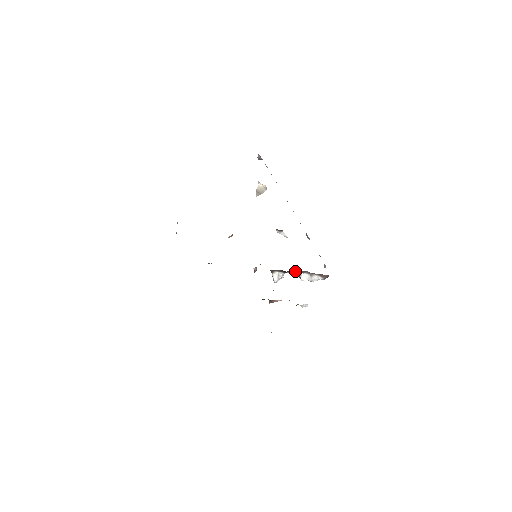
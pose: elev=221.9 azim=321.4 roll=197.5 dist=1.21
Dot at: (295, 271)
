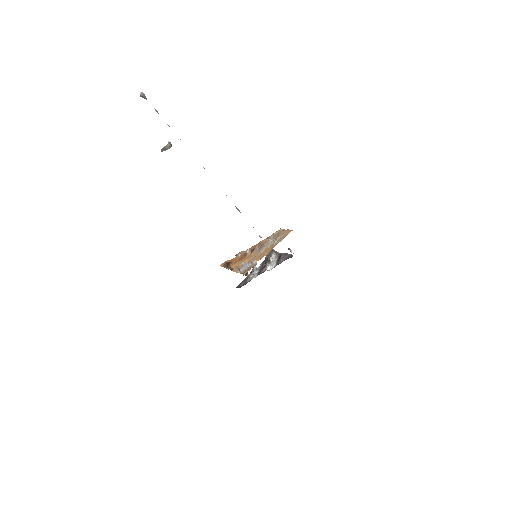
Dot at: (269, 257)
